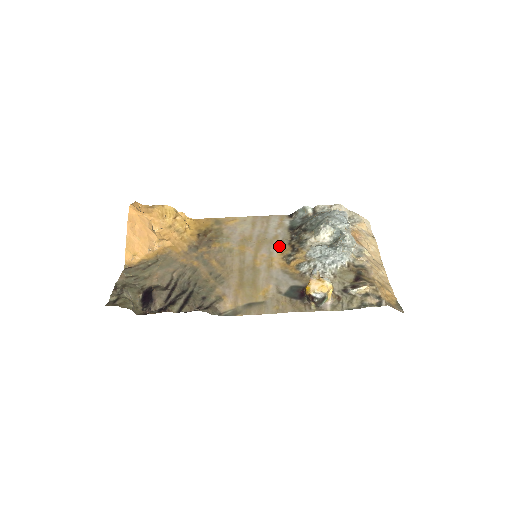
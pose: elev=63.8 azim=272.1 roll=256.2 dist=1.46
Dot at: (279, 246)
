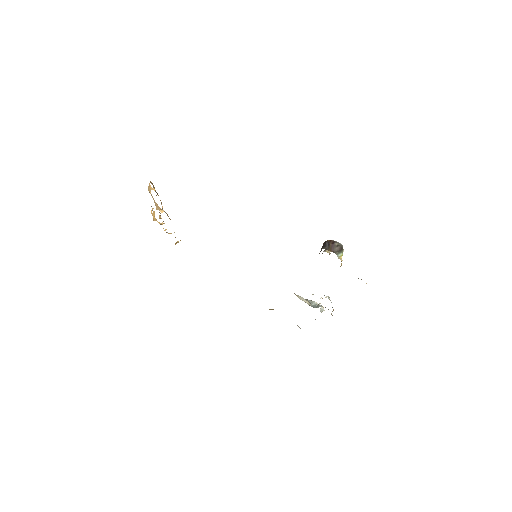
Dot at: occluded
